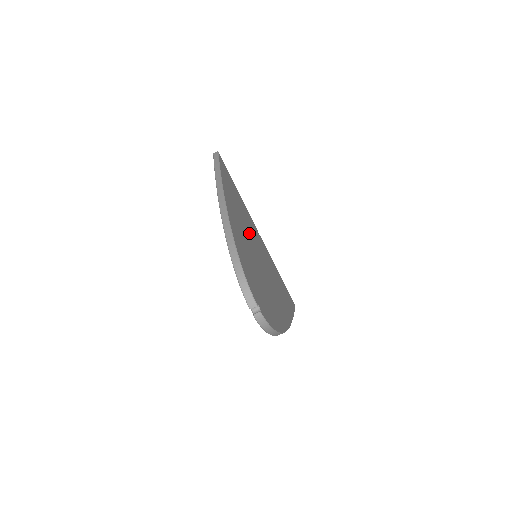
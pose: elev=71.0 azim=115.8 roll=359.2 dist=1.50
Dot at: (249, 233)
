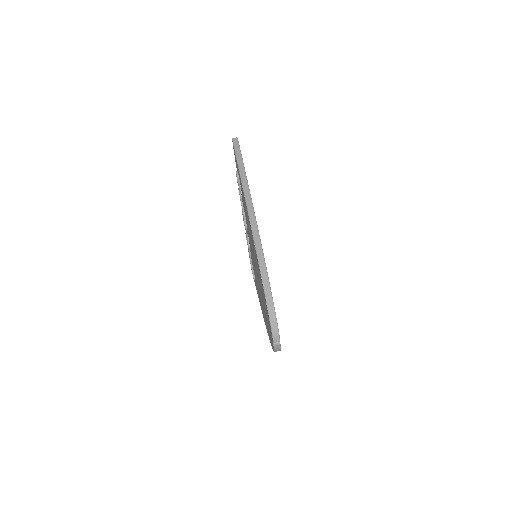
Dot at: occluded
